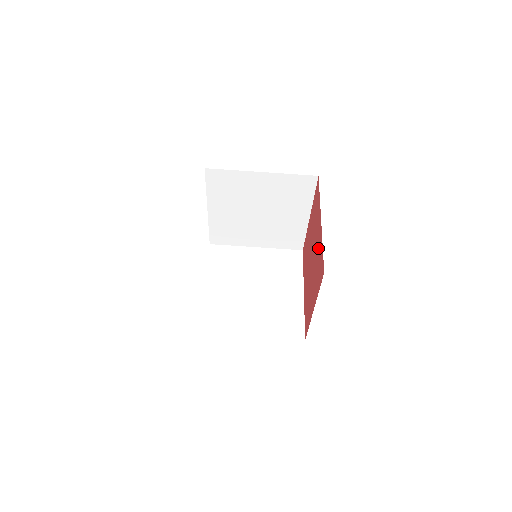
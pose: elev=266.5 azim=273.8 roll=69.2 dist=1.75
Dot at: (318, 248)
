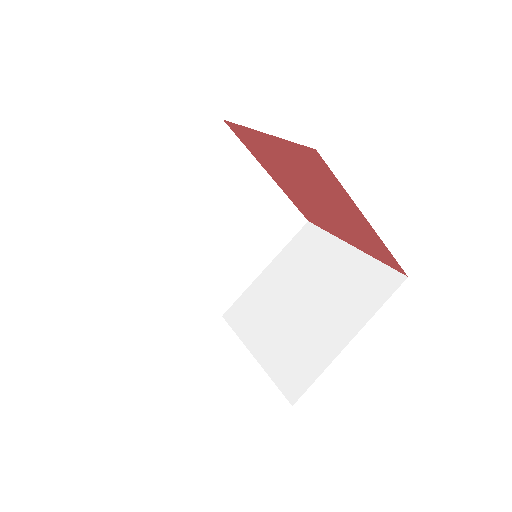
Dot at: (292, 160)
